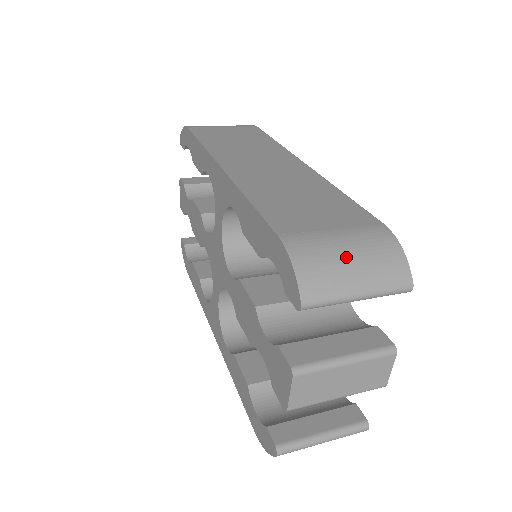
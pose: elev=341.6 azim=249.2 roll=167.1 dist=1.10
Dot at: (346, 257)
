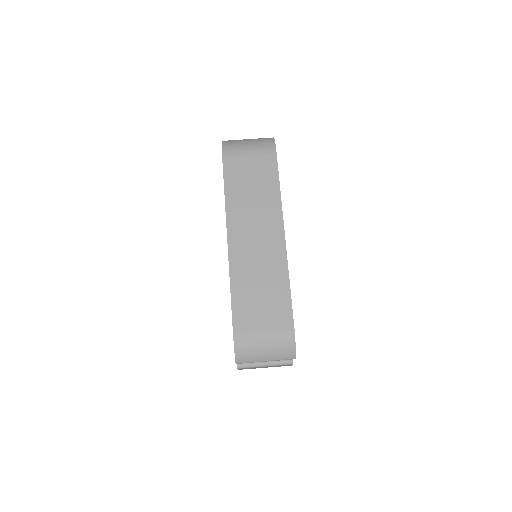
Dot at: (263, 347)
